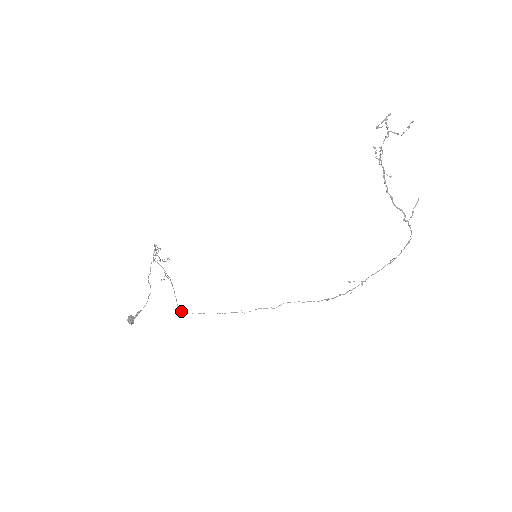
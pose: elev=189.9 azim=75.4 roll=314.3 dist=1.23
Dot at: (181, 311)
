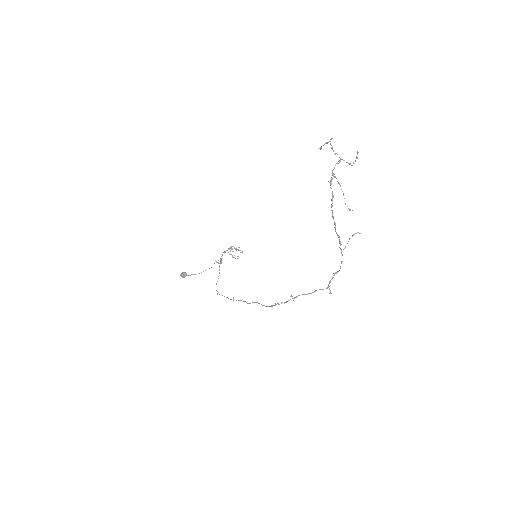
Dot at: occluded
